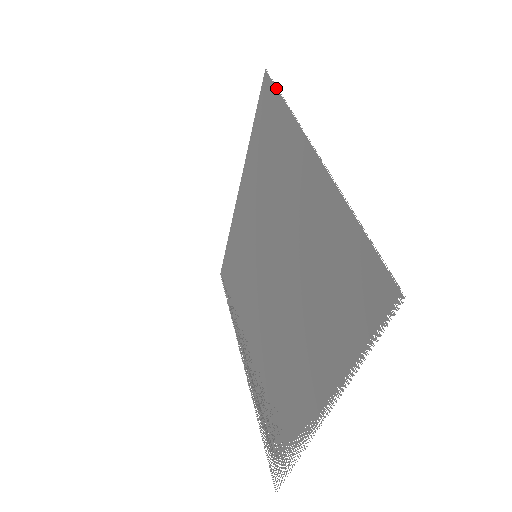
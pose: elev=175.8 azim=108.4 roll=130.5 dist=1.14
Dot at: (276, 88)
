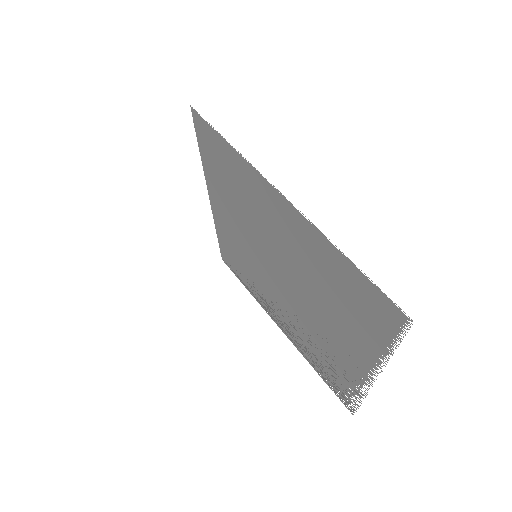
Dot at: (212, 128)
